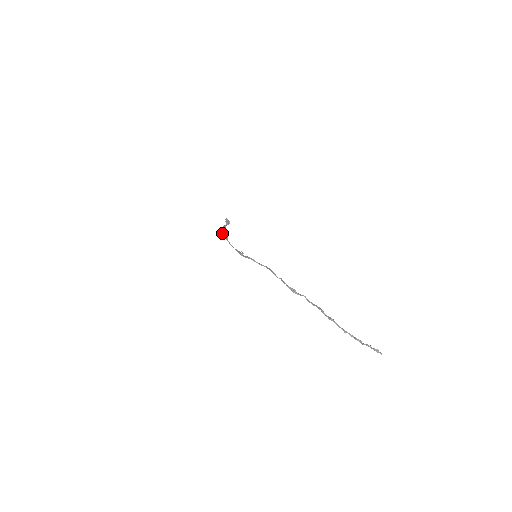
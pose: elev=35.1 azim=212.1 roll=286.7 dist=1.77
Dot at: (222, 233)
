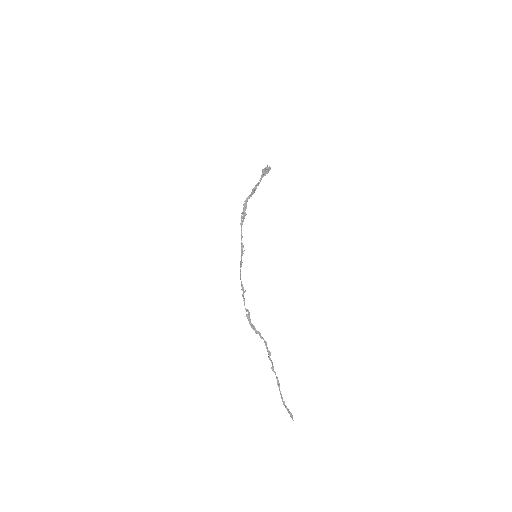
Dot at: (243, 208)
